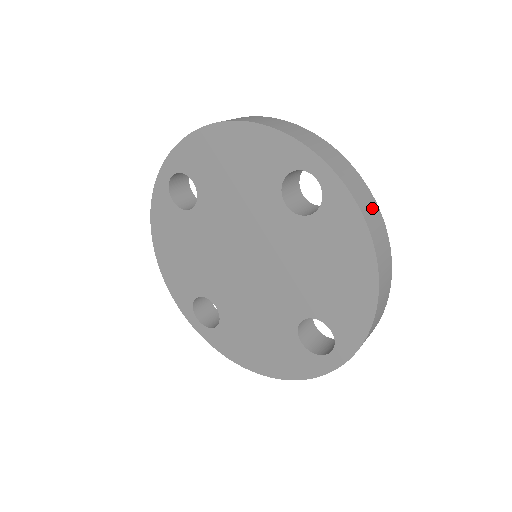
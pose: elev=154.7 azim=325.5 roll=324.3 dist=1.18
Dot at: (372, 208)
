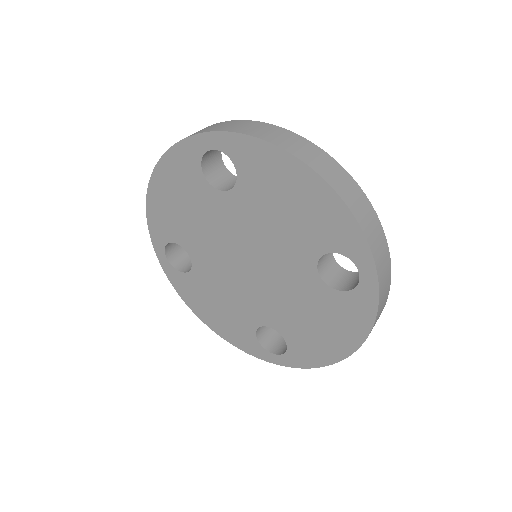
Dot at: (268, 130)
